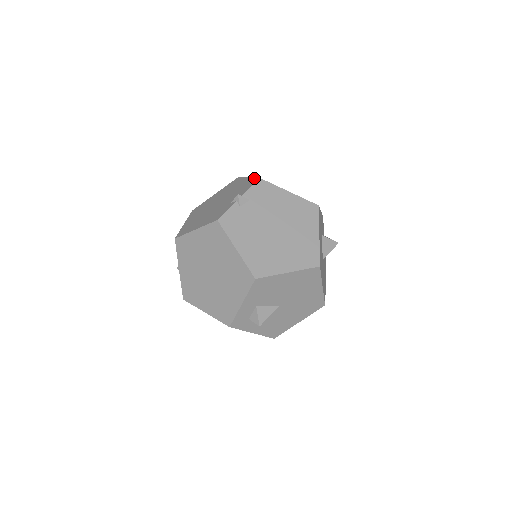
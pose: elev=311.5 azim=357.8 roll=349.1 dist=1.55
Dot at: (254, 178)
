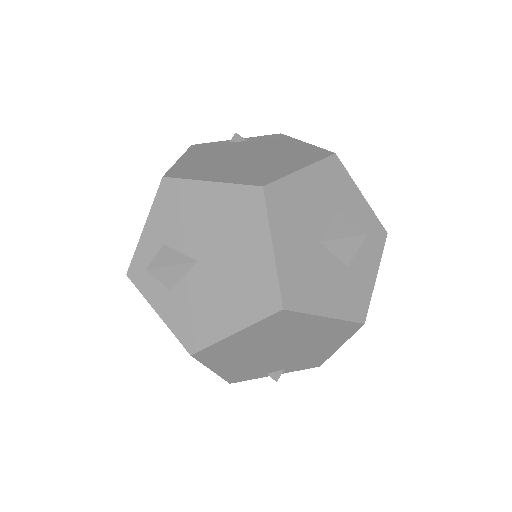
Dot at: occluded
